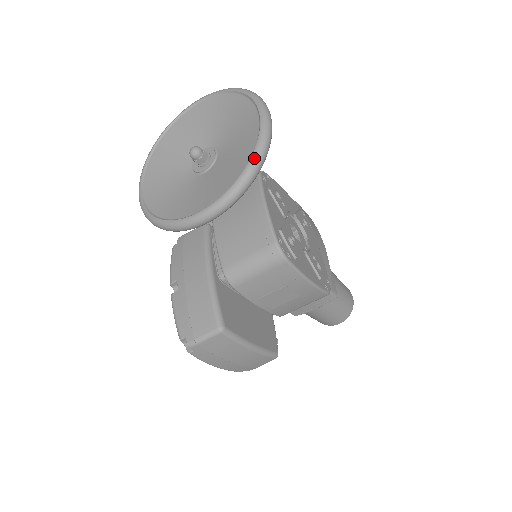
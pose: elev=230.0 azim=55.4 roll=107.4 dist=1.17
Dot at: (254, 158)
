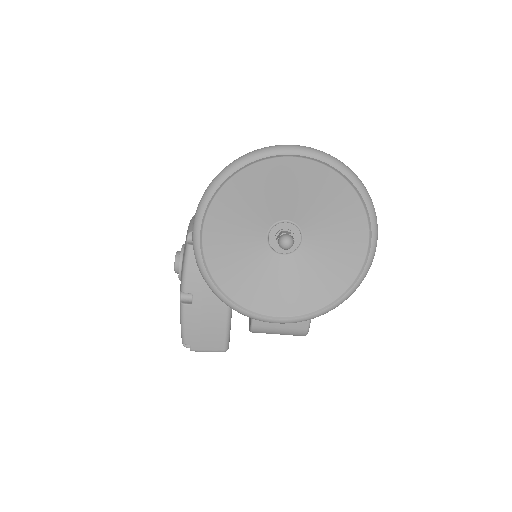
Dot at: (343, 301)
